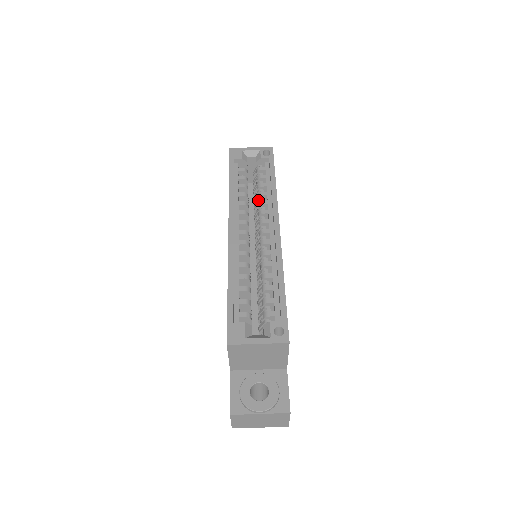
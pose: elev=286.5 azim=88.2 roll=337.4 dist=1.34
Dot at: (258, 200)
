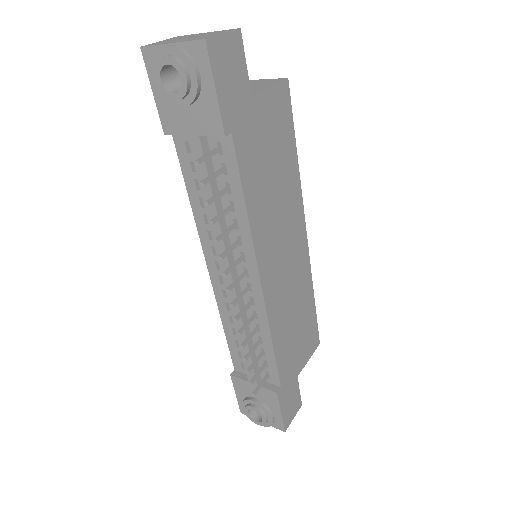
Dot at: occluded
